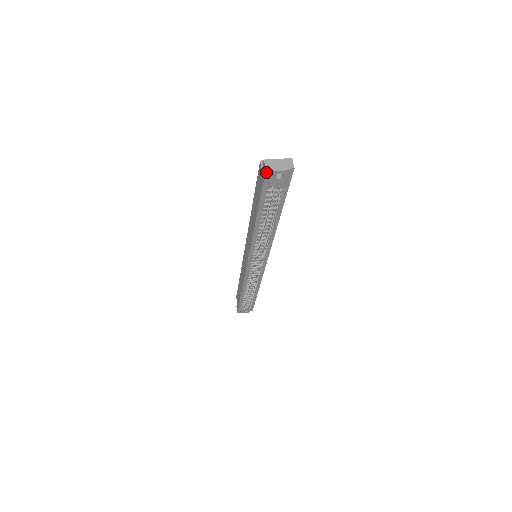
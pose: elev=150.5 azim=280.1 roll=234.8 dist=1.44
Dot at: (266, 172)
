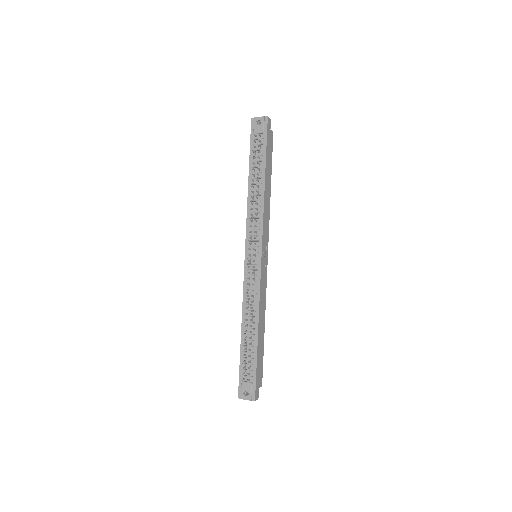
Dot at: (252, 121)
